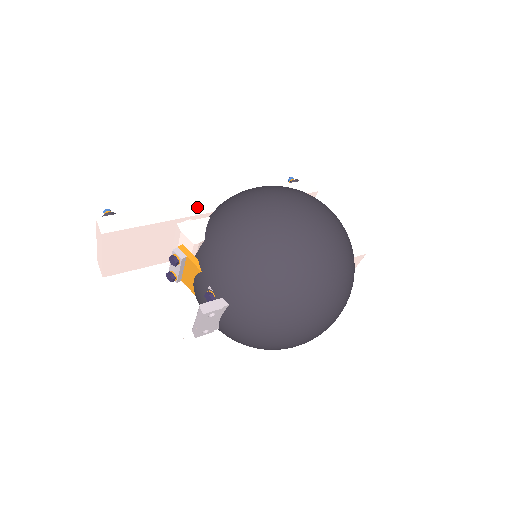
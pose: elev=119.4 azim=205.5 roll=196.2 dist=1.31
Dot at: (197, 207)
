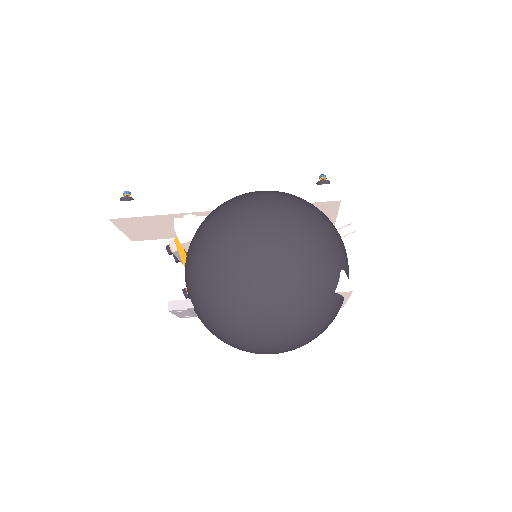
Dot at: (199, 203)
